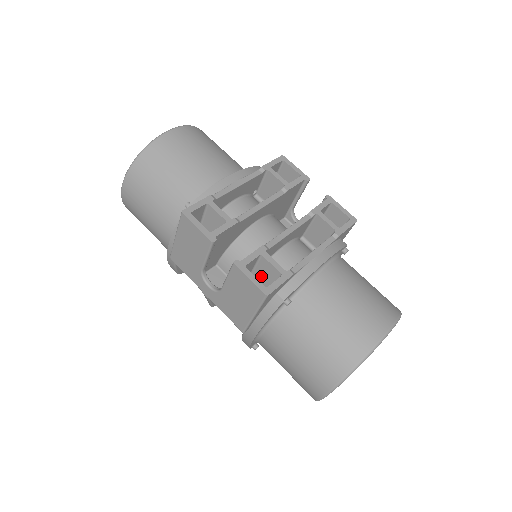
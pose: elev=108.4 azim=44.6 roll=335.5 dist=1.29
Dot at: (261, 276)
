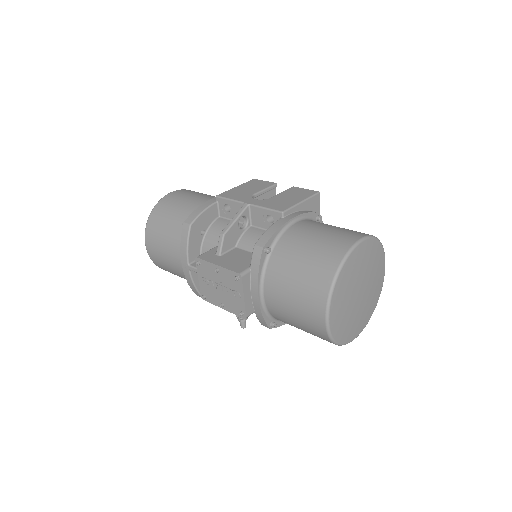
Dot at: occluded
